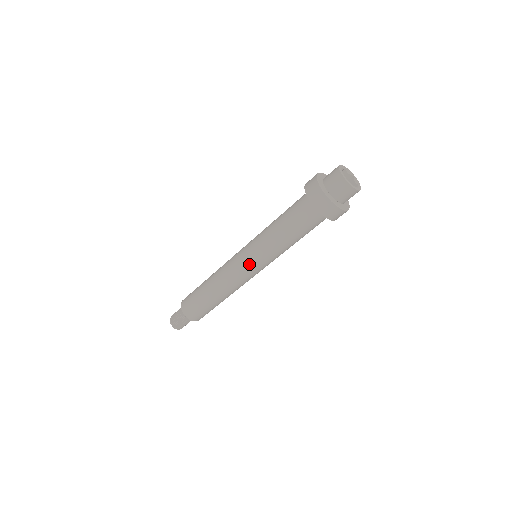
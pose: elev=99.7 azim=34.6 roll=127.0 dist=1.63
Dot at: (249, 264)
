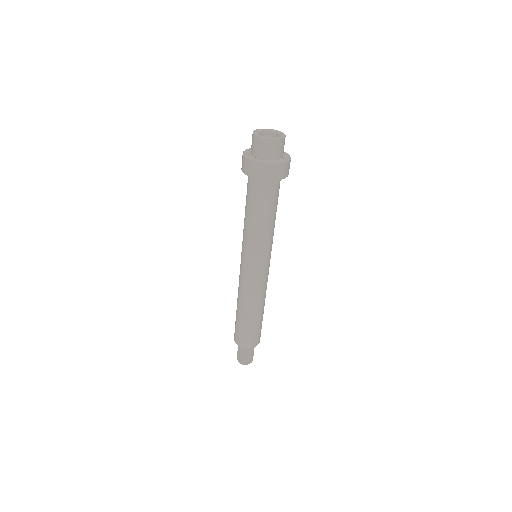
Dot at: (250, 266)
